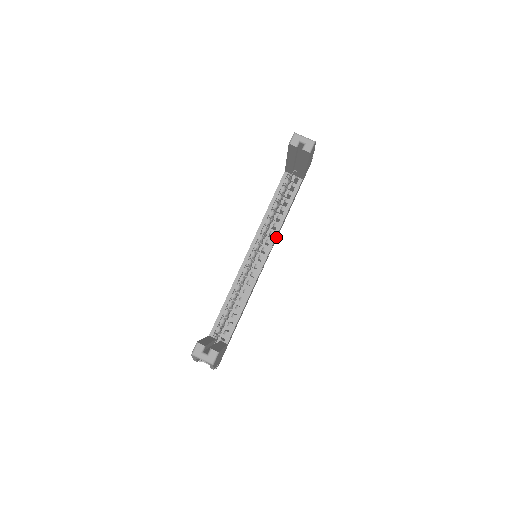
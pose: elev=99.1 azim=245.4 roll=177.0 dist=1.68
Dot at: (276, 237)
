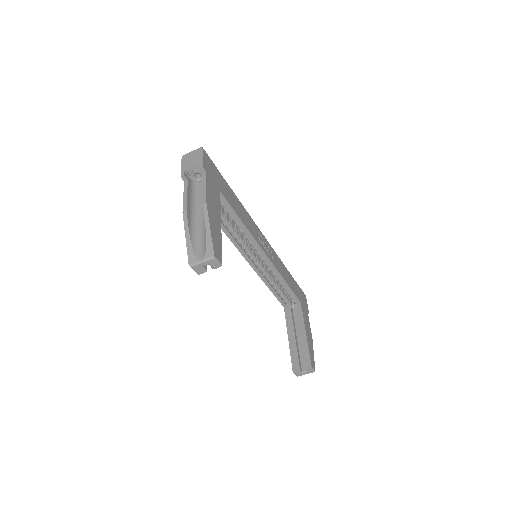
Dot at: (253, 233)
